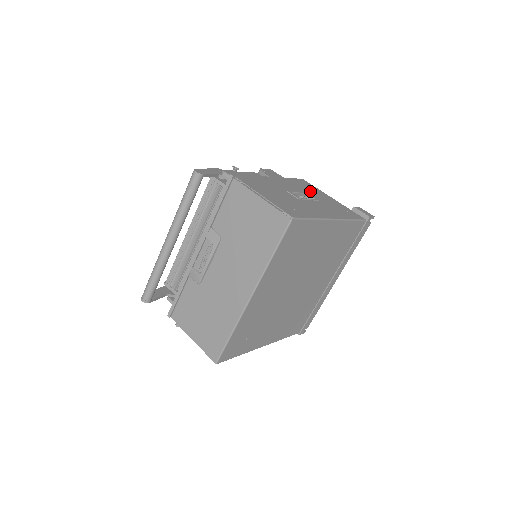
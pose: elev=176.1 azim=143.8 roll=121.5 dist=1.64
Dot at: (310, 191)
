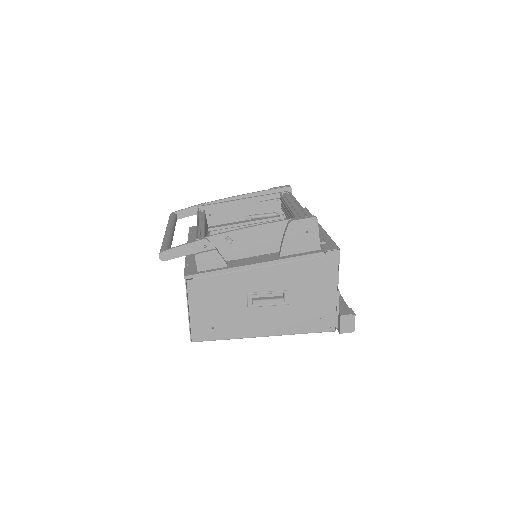
Dot at: (304, 283)
